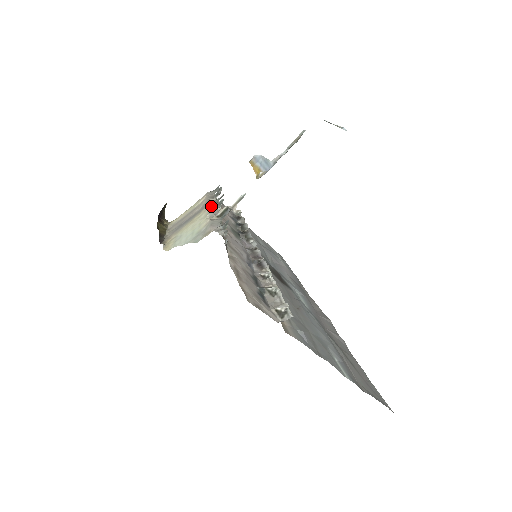
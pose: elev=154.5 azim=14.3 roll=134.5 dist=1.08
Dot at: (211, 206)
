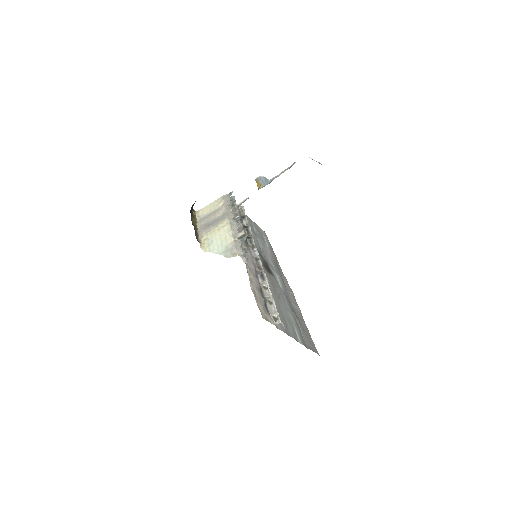
Dot at: (231, 221)
